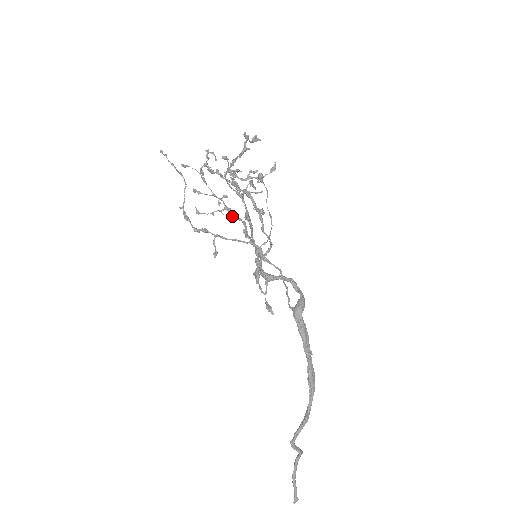
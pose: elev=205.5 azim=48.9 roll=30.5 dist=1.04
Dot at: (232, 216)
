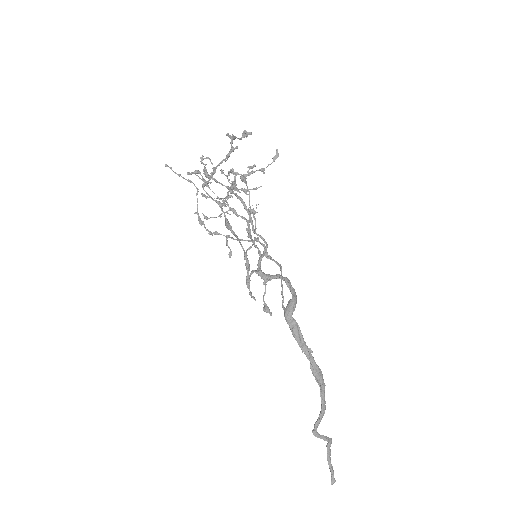
Dot at: (237, 216)
